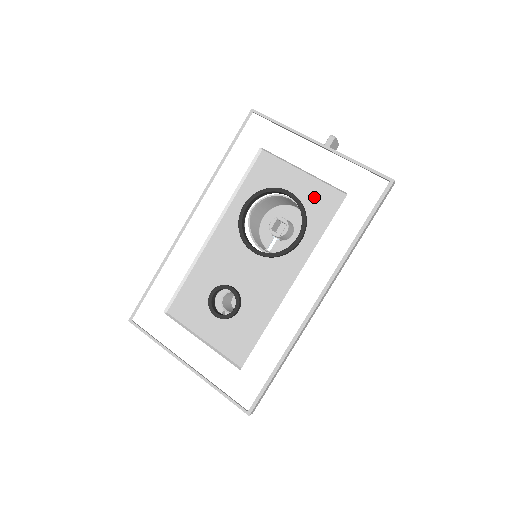
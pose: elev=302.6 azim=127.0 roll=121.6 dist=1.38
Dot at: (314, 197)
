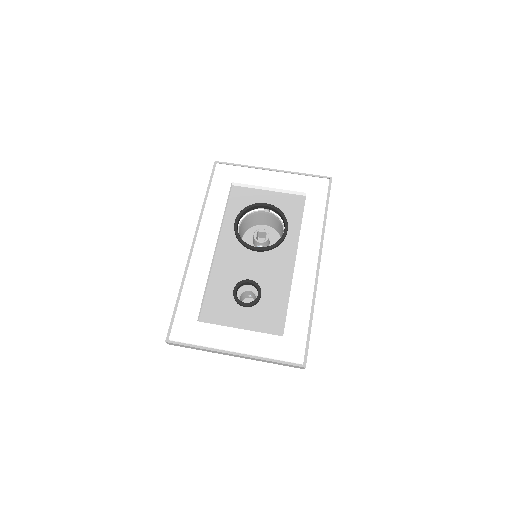
Dot at: (283, 203)
